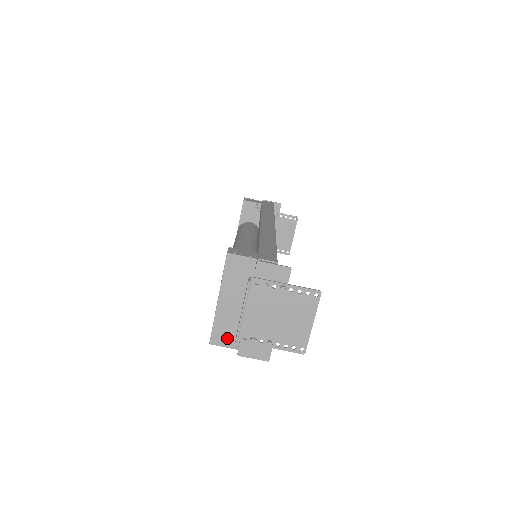
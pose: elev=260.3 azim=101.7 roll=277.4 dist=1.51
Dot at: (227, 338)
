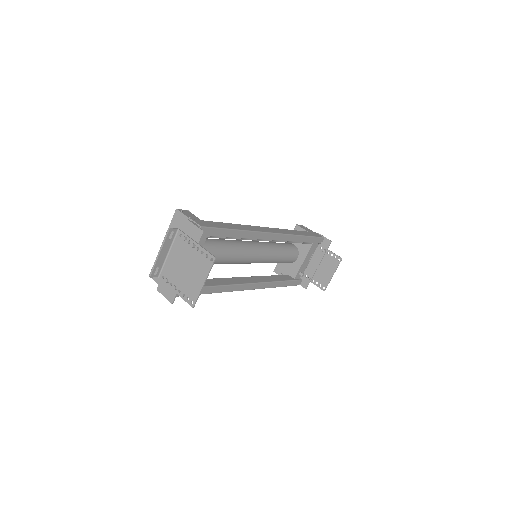
Dot at: occluded
